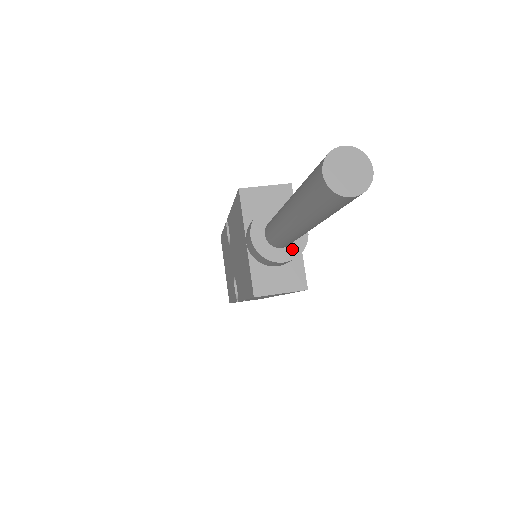
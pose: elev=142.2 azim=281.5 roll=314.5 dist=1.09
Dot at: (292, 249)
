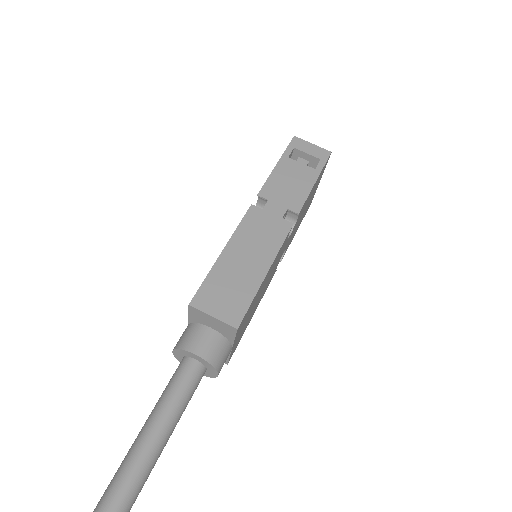
Dot at: occluded
